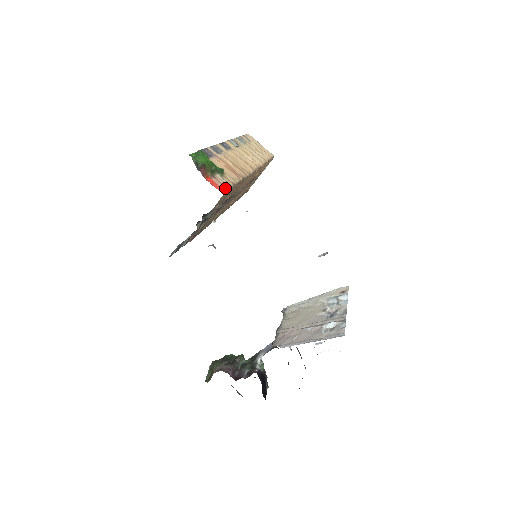
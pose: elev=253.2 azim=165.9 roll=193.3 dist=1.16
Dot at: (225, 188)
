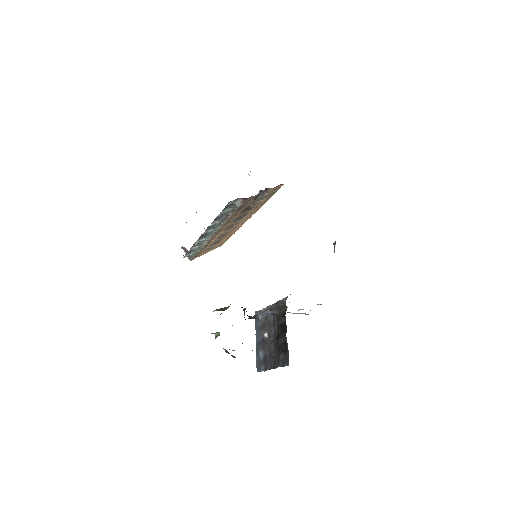
Dot at: occluded
